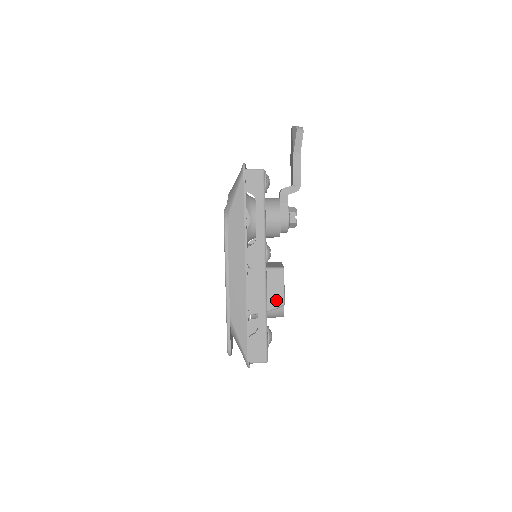
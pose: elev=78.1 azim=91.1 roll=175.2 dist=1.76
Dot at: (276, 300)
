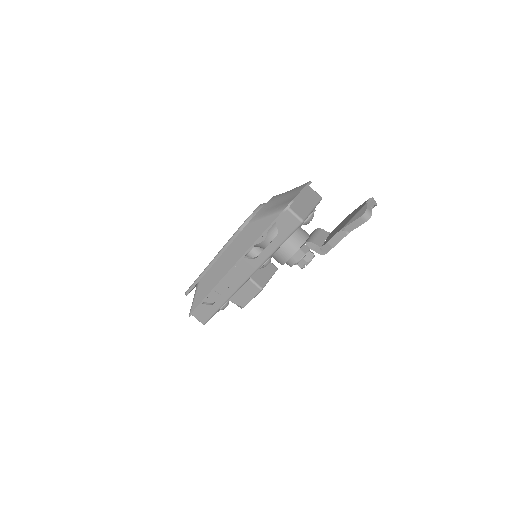
Dot at: (240, 300)
